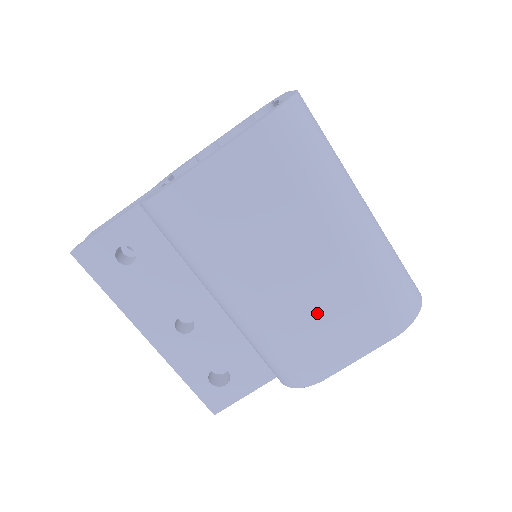
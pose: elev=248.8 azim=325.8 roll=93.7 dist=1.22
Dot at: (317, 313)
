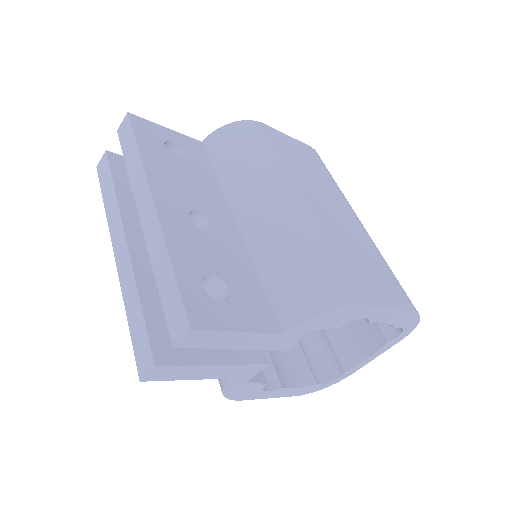
Dot at: (351, 248)
